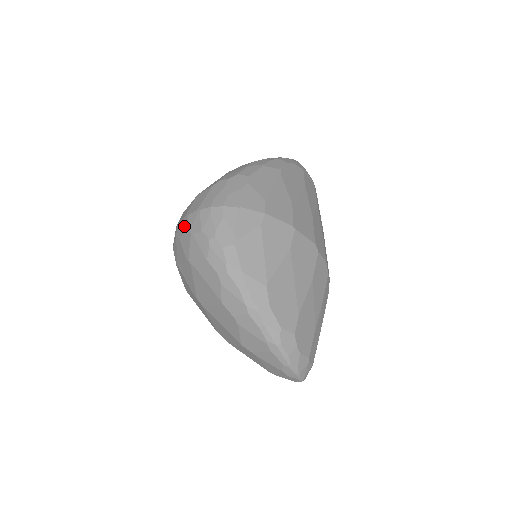
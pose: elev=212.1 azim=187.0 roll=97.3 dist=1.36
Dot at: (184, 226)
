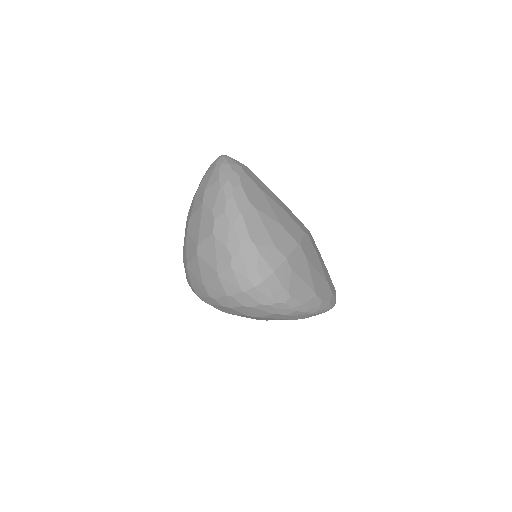
Dot at: (232, 303)
